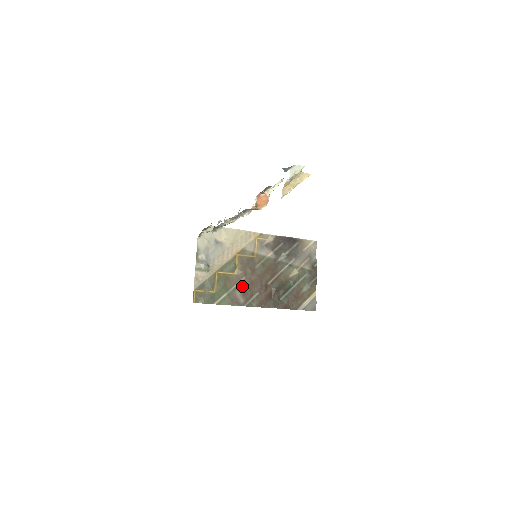
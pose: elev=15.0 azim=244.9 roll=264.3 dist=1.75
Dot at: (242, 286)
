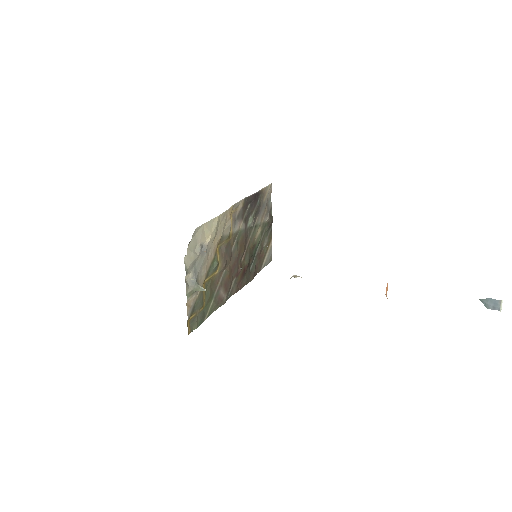
Dot at: (224, 281)
